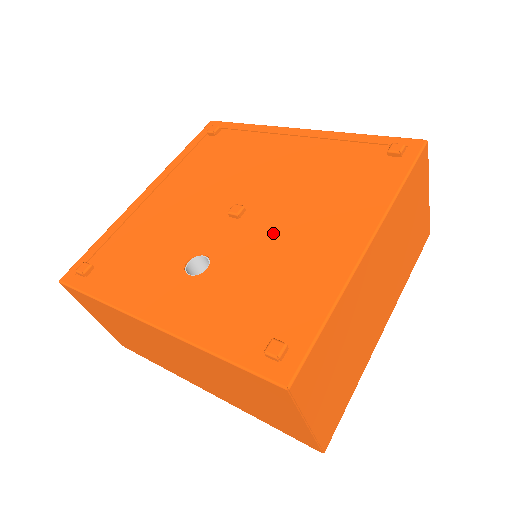
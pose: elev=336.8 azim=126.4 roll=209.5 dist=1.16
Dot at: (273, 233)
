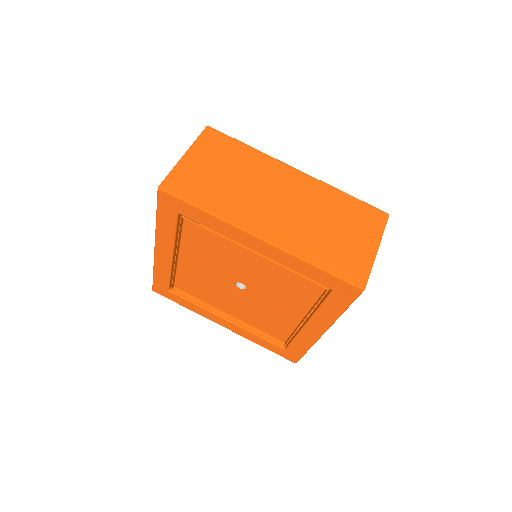
Dot at: occluded
